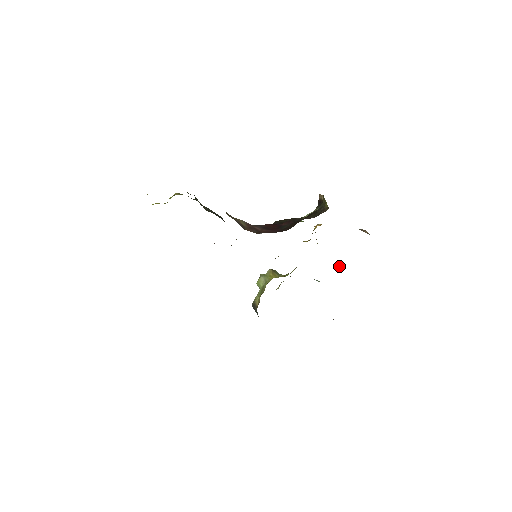
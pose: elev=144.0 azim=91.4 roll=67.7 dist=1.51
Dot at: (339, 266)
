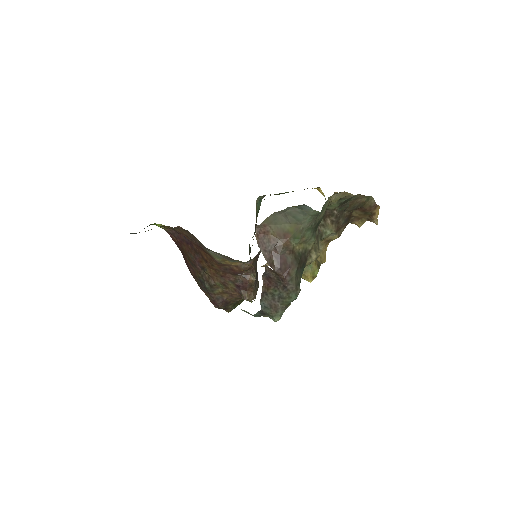
Dot at: (318, 250)
